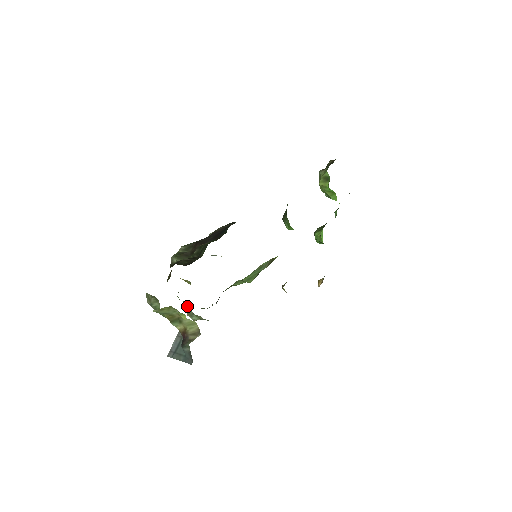
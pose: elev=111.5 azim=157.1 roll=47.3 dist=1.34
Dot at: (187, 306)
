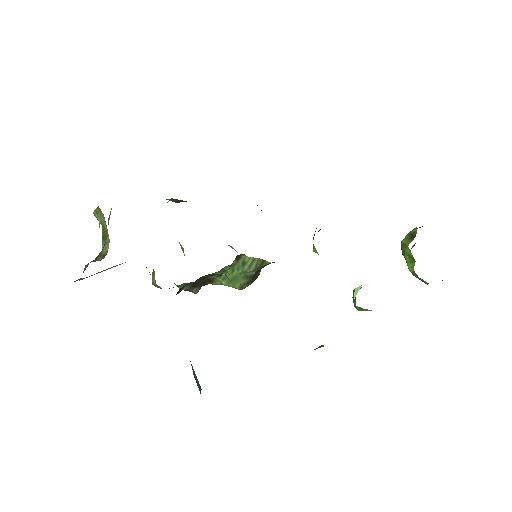
Dot at: occluded
